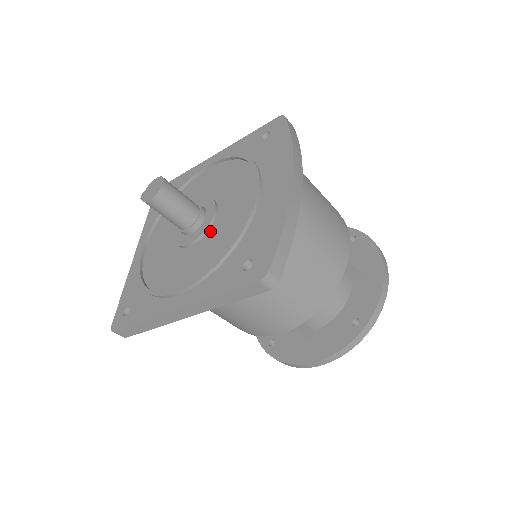
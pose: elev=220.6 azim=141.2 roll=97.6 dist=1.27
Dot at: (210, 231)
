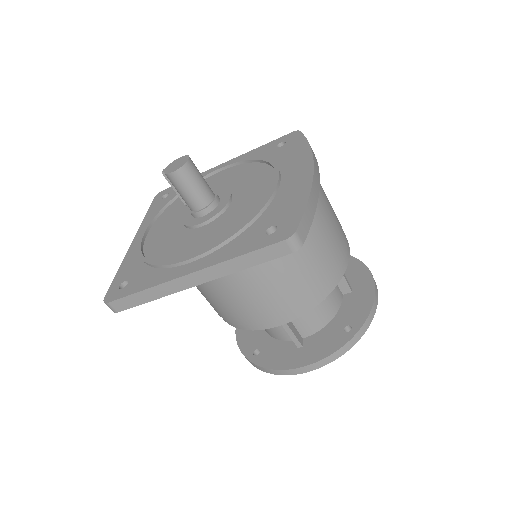
Dot at: (225, 213)
